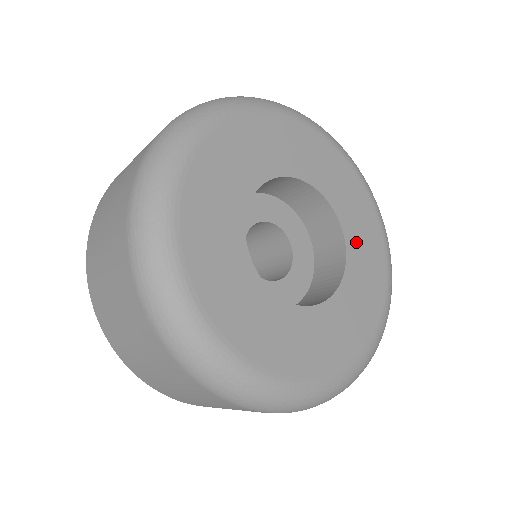
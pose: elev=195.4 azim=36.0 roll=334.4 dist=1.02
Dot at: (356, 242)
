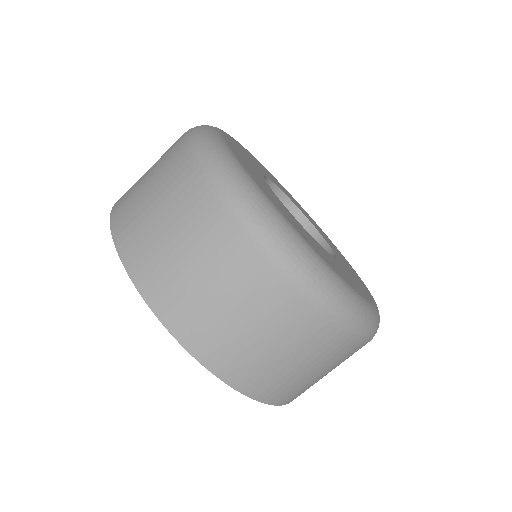
Dot at: (342, 260)
